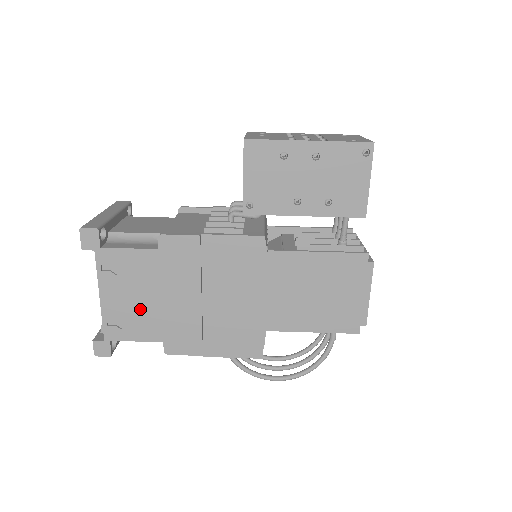
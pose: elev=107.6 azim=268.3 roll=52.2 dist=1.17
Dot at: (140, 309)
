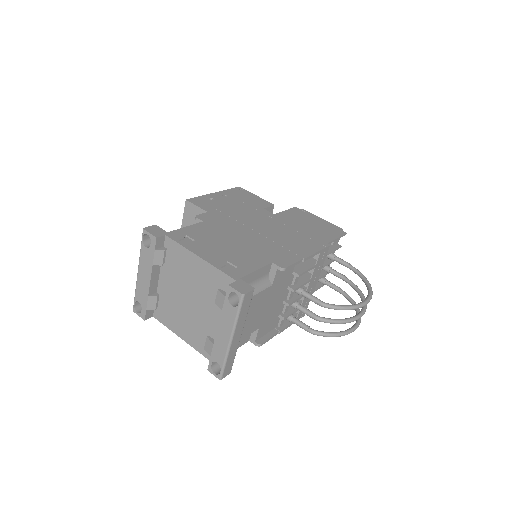
Dot at: (233, 252)
